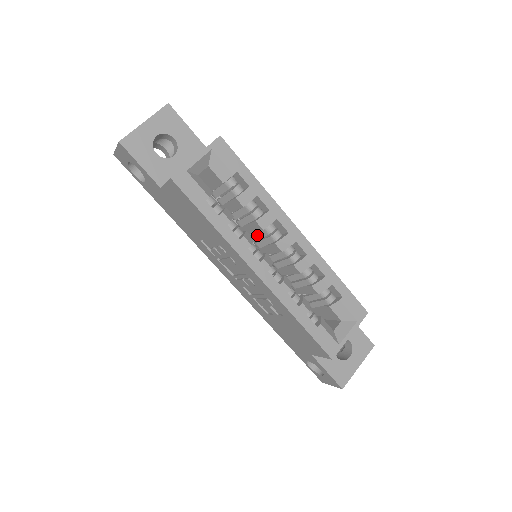
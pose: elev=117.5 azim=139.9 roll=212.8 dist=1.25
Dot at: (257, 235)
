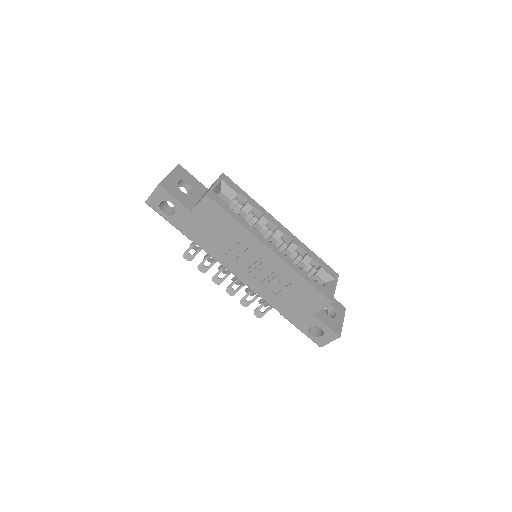
Dot at: occluded
